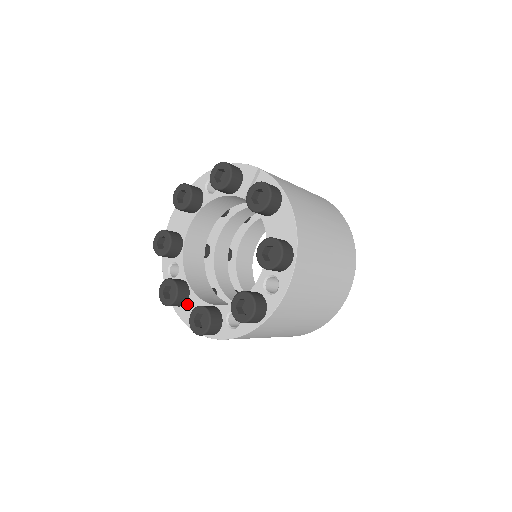
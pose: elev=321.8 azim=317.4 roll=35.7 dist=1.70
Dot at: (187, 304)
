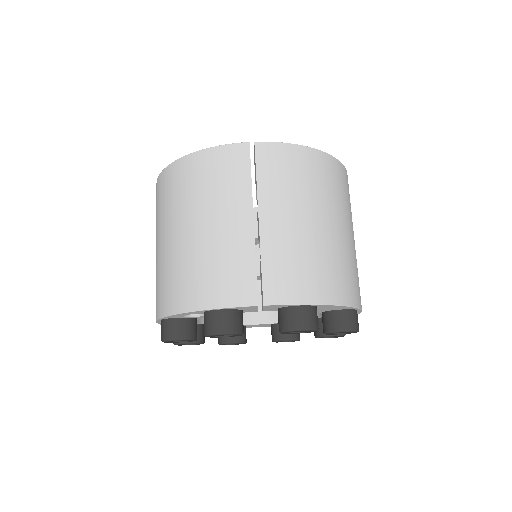
Dot at: occluded
